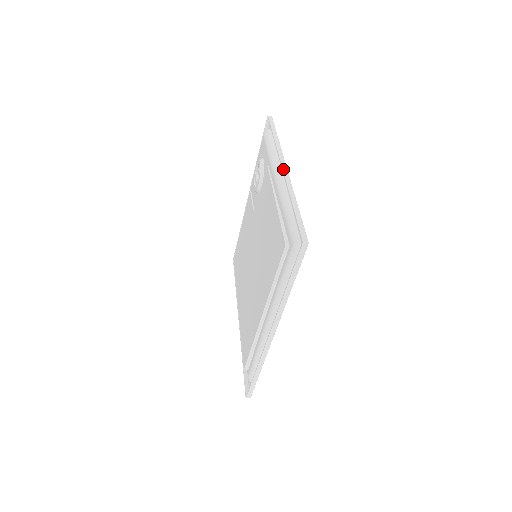
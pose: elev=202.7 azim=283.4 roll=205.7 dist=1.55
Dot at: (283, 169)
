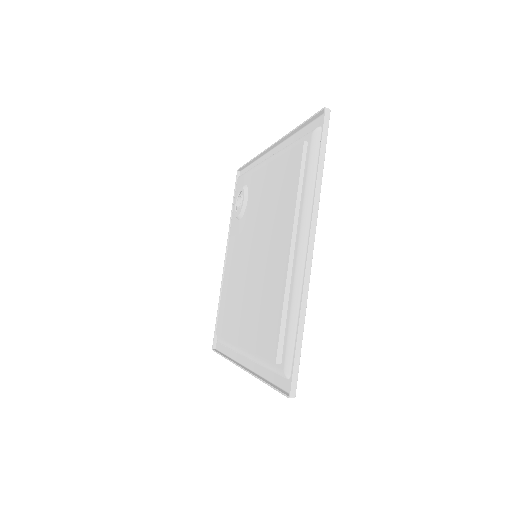
Dot at: (273, 144)
